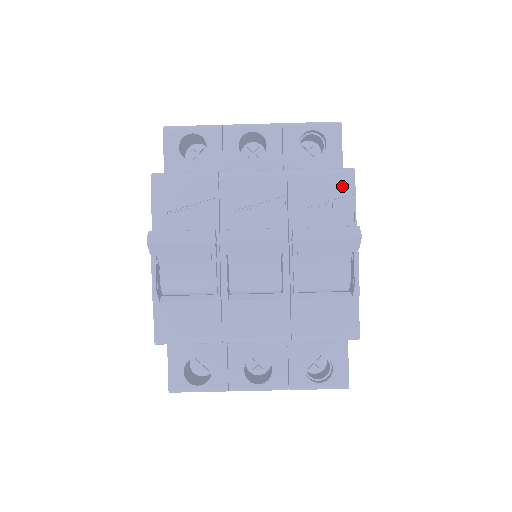
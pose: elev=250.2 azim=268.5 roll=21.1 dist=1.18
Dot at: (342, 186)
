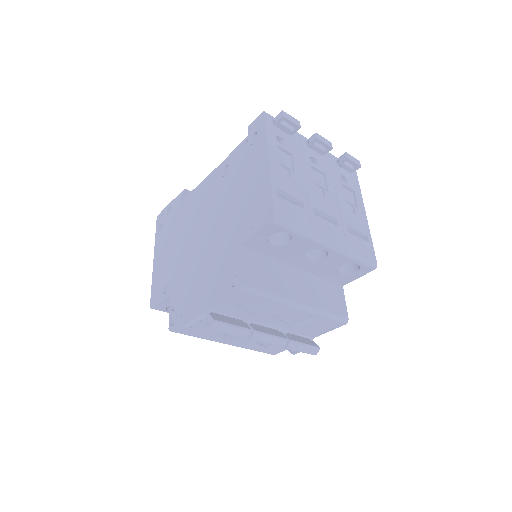
Dot at: (334, 325)
